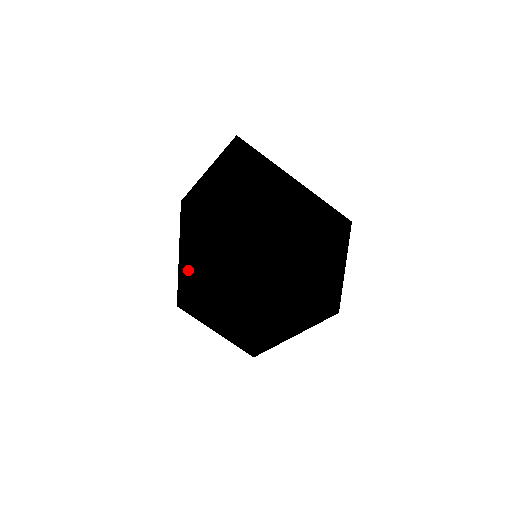
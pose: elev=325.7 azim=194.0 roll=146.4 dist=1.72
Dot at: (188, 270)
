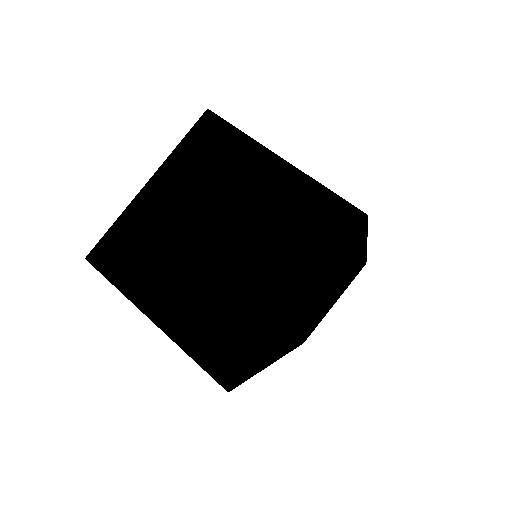
Dot at: occluded
